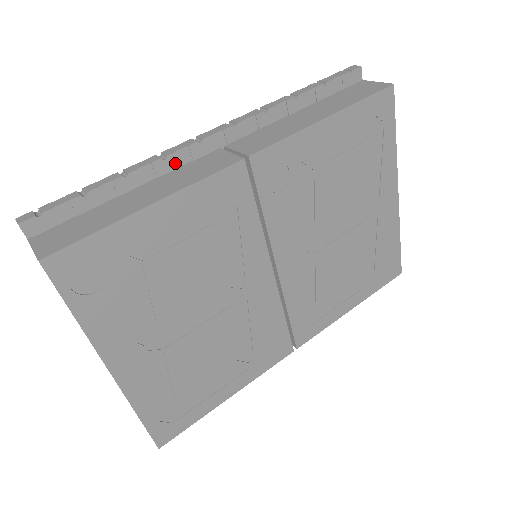
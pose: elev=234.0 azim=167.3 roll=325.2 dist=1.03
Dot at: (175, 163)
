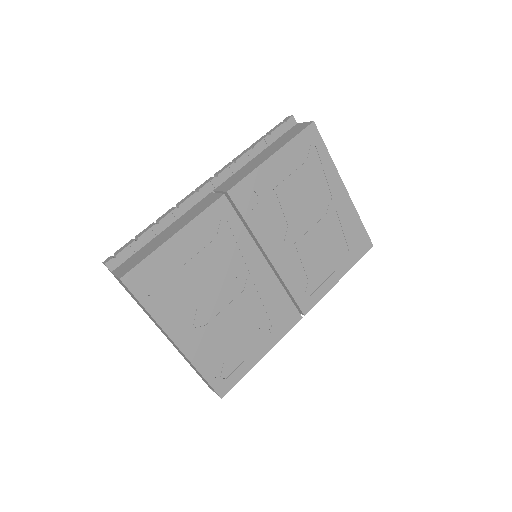
Dot at: (185, 208)
